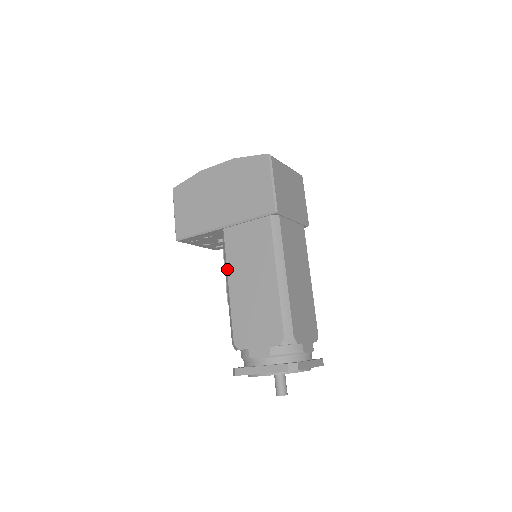
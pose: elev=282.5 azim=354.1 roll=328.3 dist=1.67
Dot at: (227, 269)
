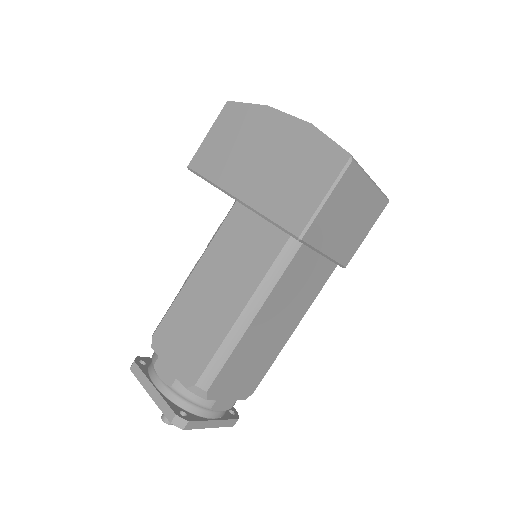
Dot at: (205, 251)
